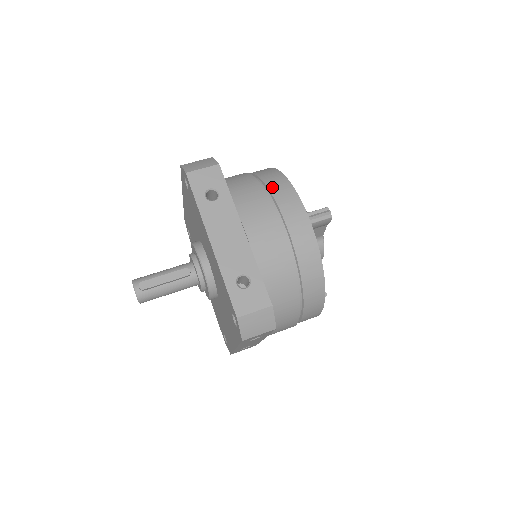
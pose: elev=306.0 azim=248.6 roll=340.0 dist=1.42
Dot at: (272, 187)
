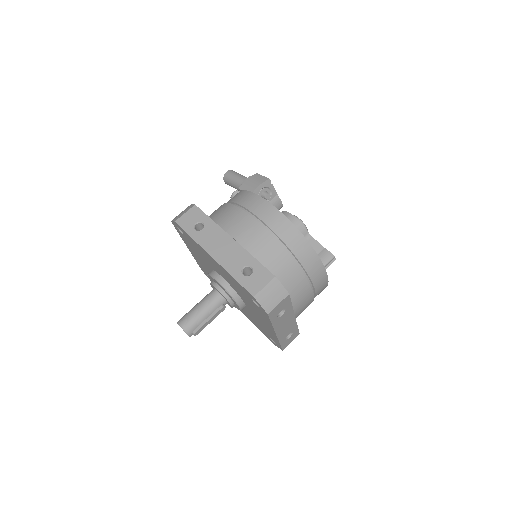
Dot at: (311, 273)
